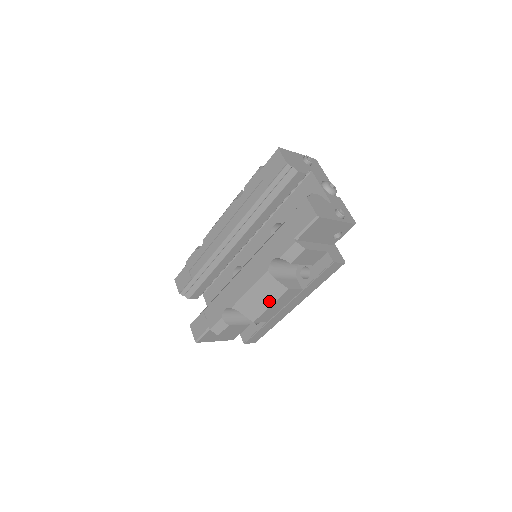
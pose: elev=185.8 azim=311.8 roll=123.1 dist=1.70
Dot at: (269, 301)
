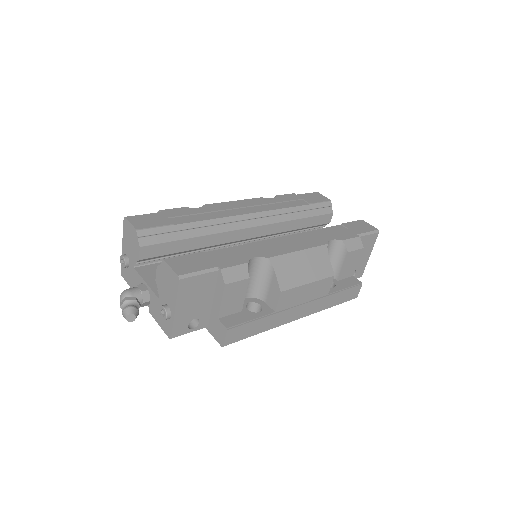
Dot at: (311, 276)
